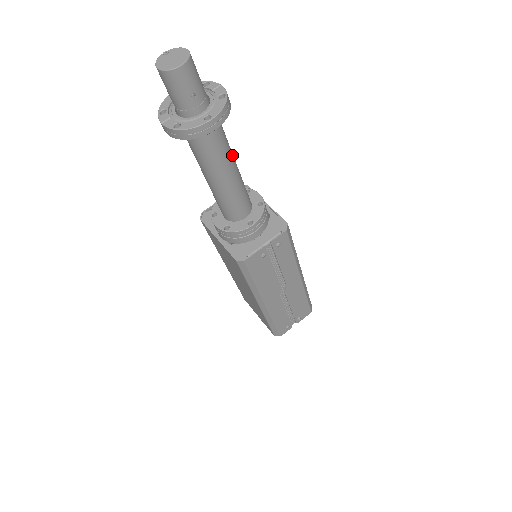
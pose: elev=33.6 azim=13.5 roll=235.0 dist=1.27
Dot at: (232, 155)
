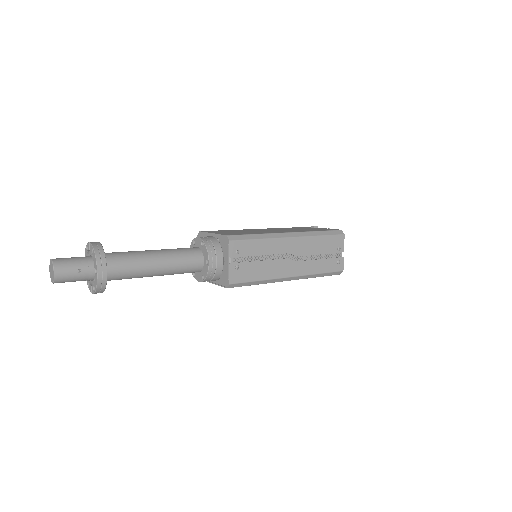
Dot at: (145, 254)
